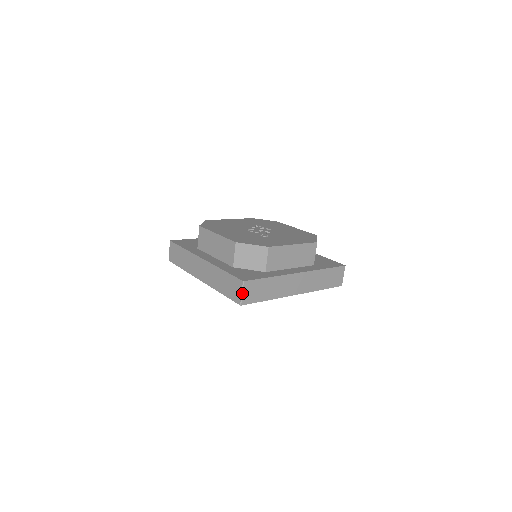
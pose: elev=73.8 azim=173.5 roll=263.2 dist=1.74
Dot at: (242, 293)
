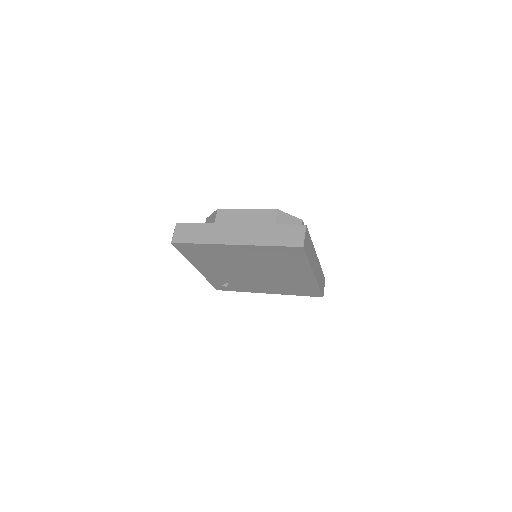
Dot at: (304, 236)
